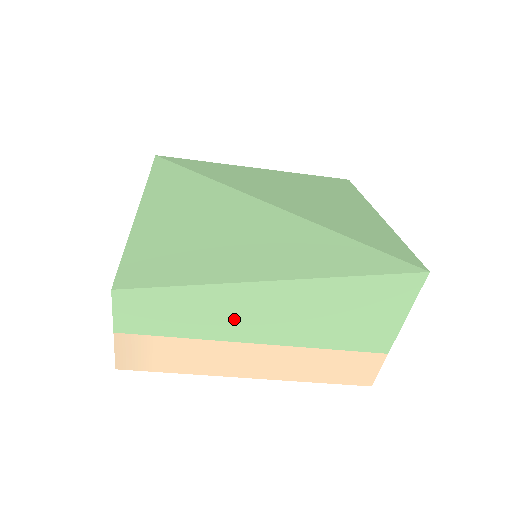
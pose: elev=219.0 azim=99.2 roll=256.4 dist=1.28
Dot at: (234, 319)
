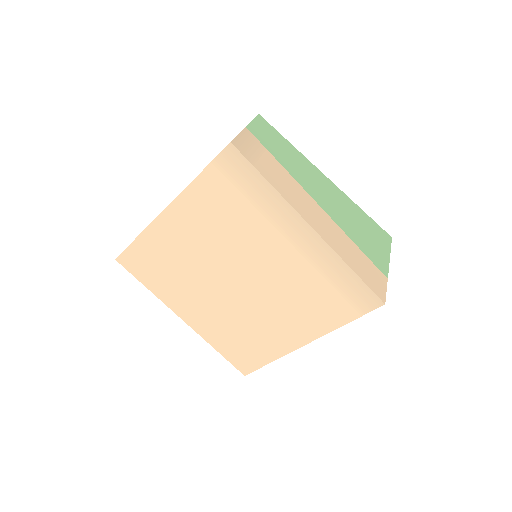
Dot at: (312, 182)
